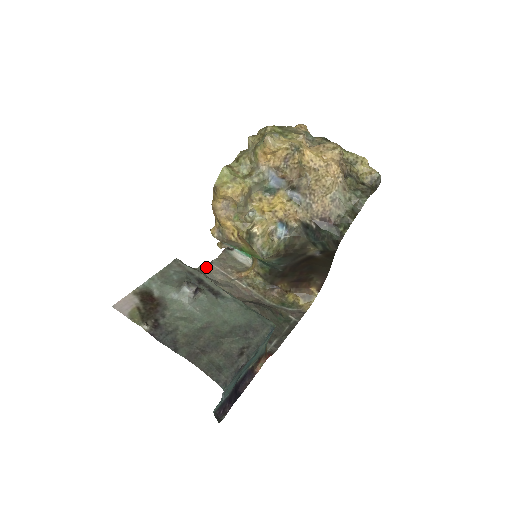
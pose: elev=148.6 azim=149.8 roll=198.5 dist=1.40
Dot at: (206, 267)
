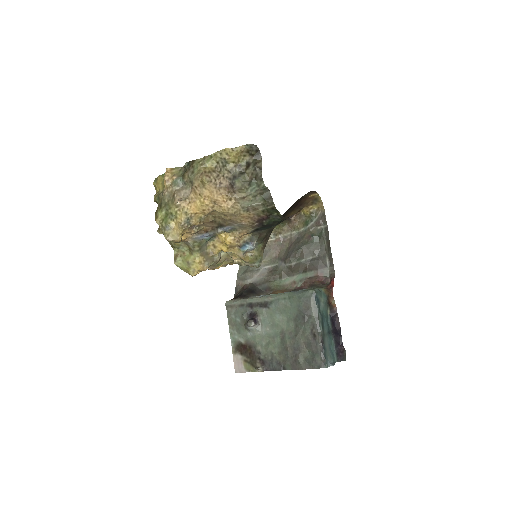
Dot at: occluded
